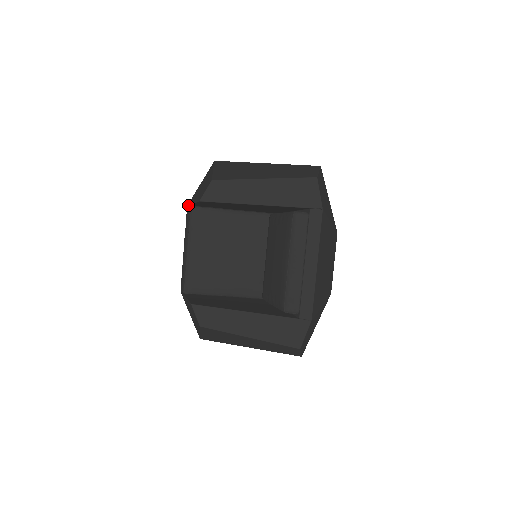
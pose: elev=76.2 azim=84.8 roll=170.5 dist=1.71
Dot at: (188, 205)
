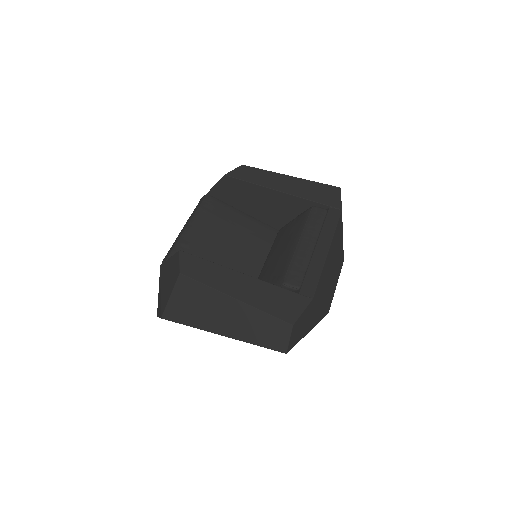
Dot at: occluded
